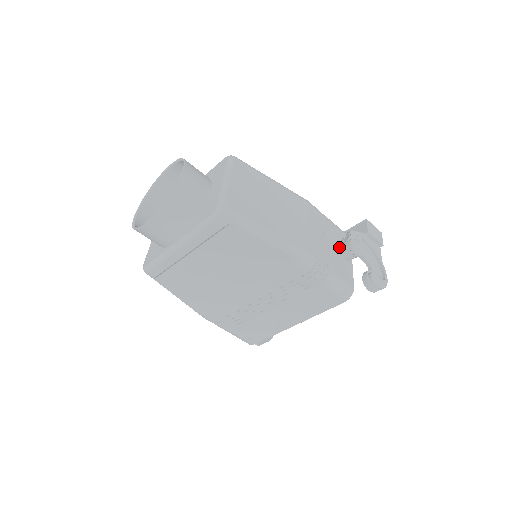
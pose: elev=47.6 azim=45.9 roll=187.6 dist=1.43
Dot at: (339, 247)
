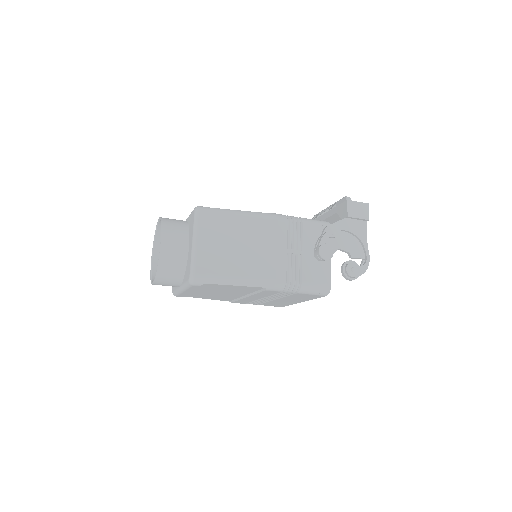
Dot at: (314, 251)
